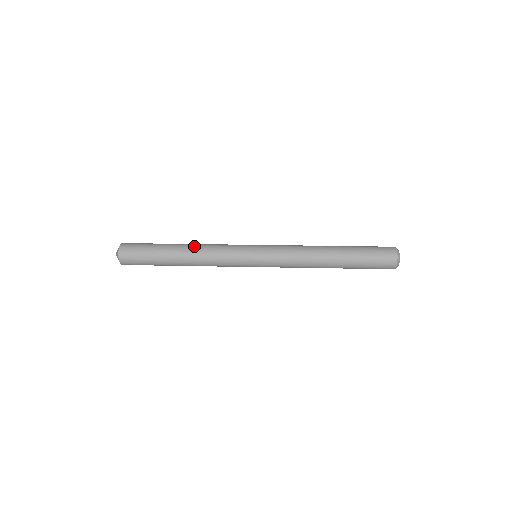
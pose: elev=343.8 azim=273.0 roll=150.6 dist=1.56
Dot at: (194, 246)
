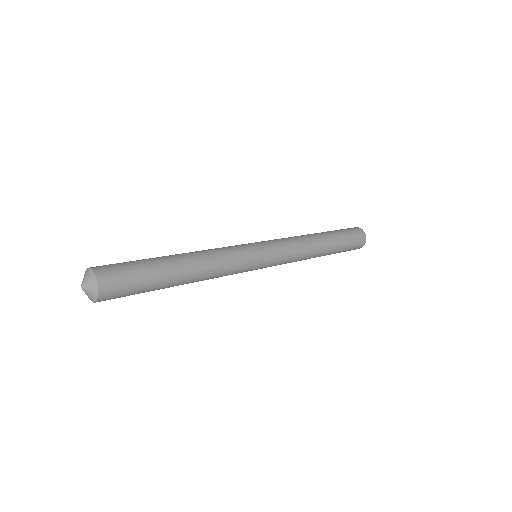
Dot at: (199, 258)
